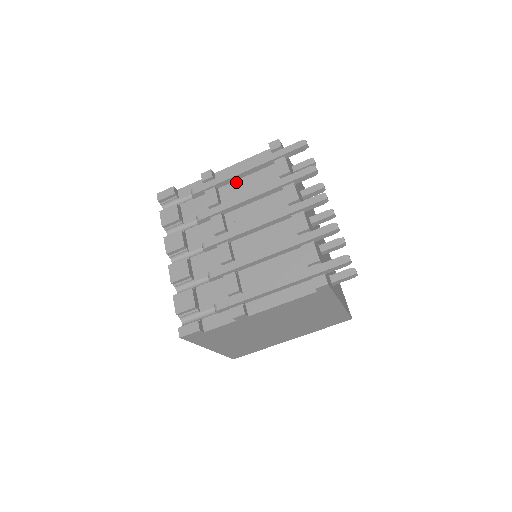
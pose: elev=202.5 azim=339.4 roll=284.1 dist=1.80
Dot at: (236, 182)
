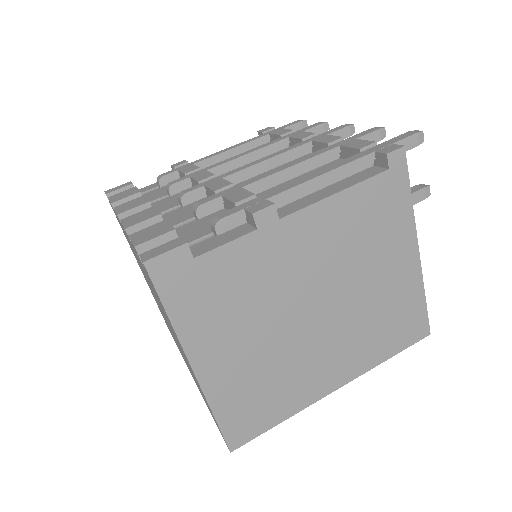
Dot at: occluded
